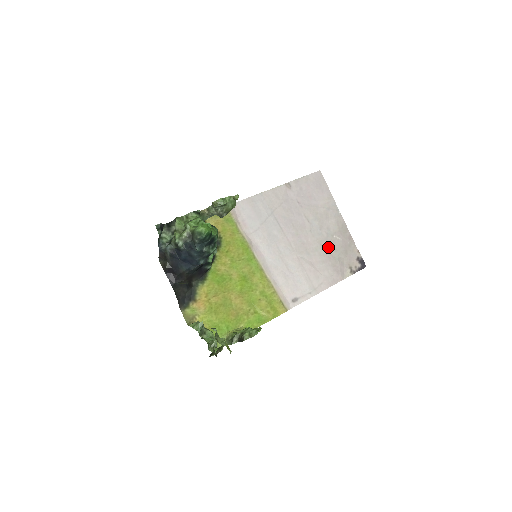
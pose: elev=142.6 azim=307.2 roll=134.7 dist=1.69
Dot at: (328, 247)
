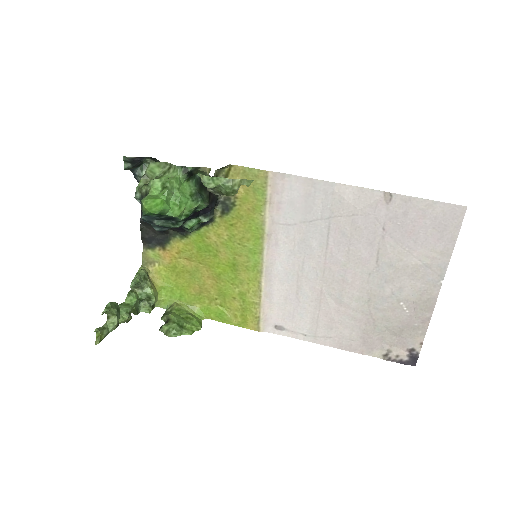
Dot at: (378, 308)
